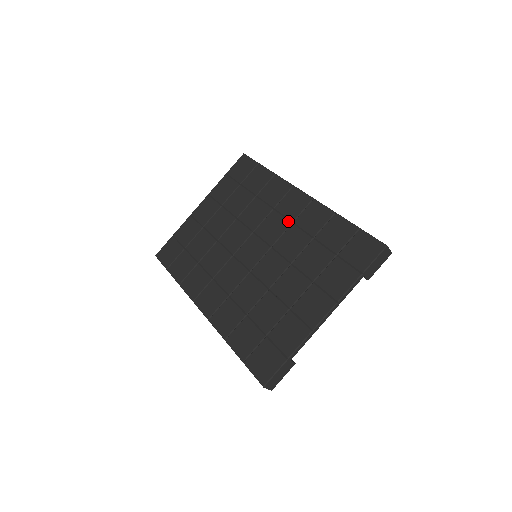
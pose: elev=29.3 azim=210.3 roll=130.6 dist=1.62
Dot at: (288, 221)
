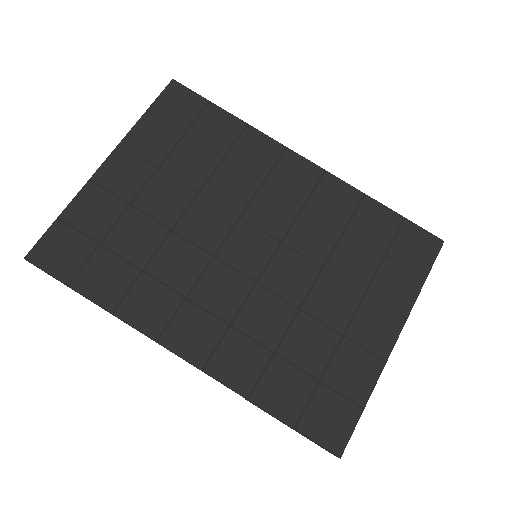
Dot at: (297, 202)
